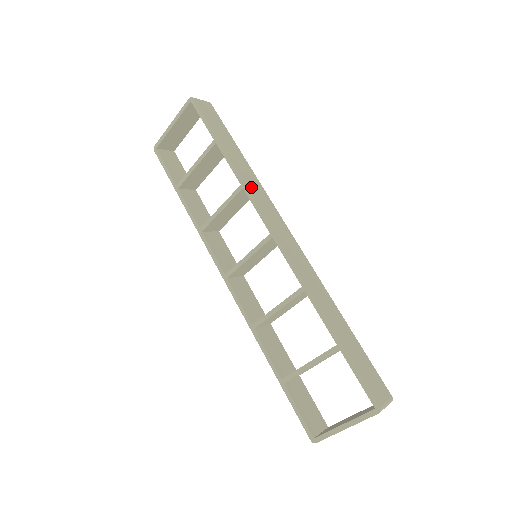
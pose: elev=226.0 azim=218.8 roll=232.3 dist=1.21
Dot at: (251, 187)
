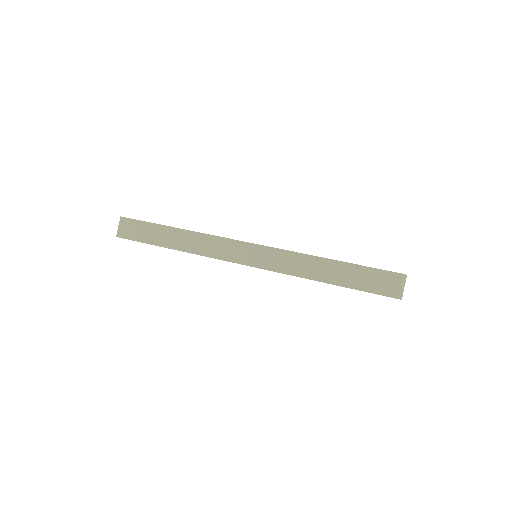
Dot at: (202, 250)
